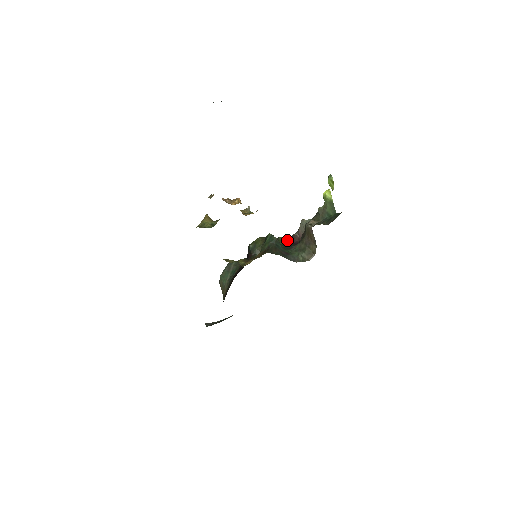
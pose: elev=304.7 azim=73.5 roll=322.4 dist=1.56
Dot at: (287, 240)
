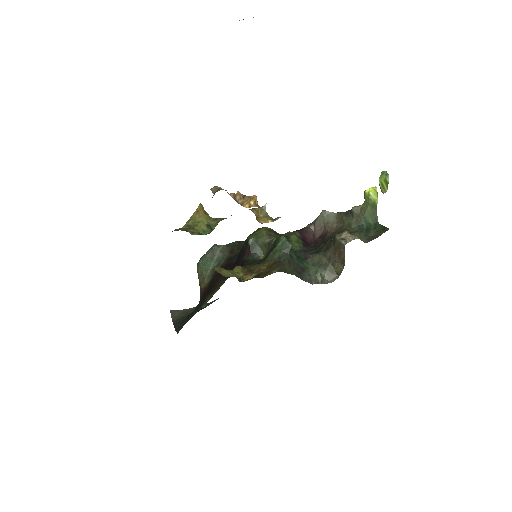
Dot at: (301, 240)
